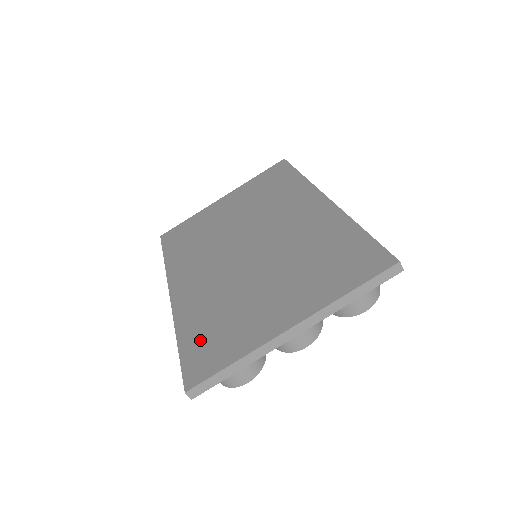
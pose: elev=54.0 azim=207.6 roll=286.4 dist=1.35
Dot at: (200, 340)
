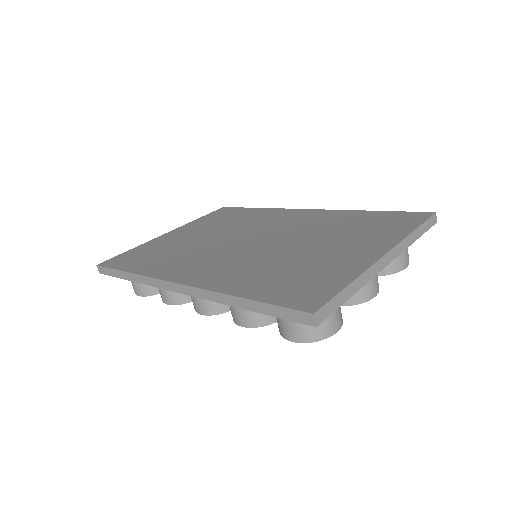
Dot at: (279, 287)
